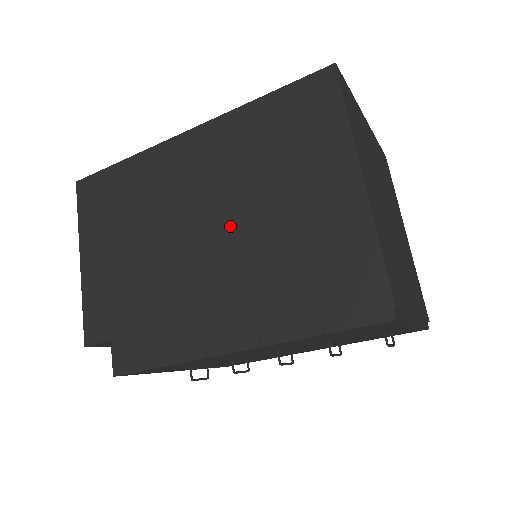
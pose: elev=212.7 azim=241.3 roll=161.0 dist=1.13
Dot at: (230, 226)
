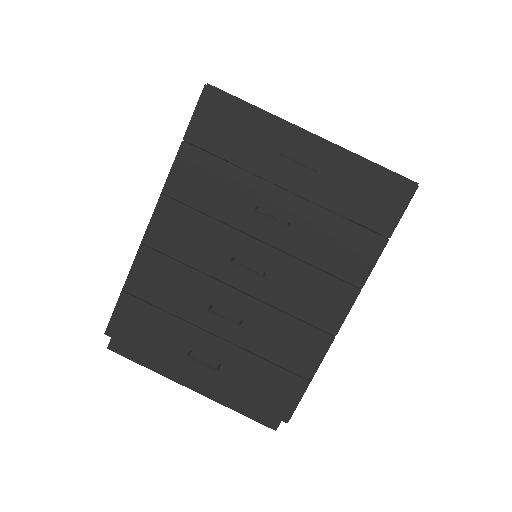
Dot at: occluded
